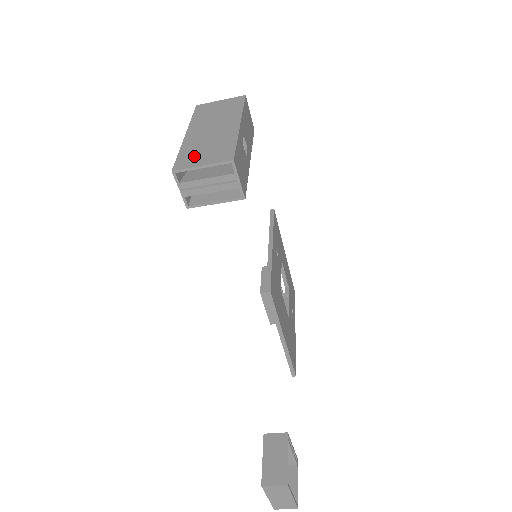
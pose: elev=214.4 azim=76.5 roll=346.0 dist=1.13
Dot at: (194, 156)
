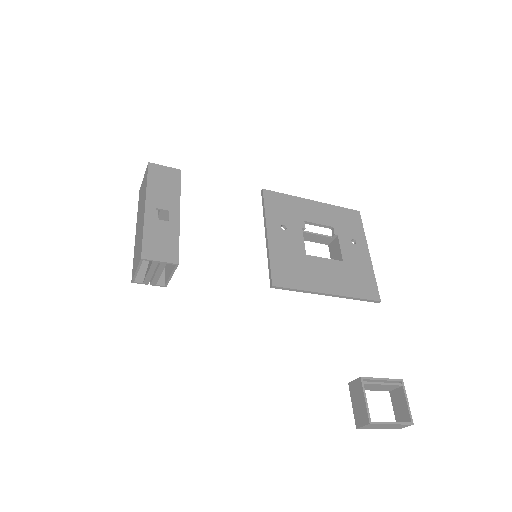
Dot at: (135, 261)
